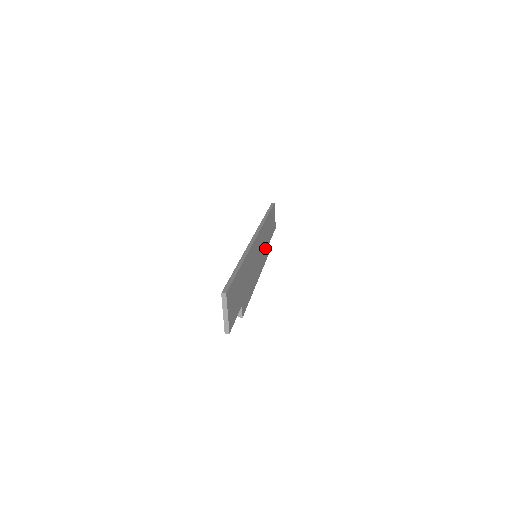
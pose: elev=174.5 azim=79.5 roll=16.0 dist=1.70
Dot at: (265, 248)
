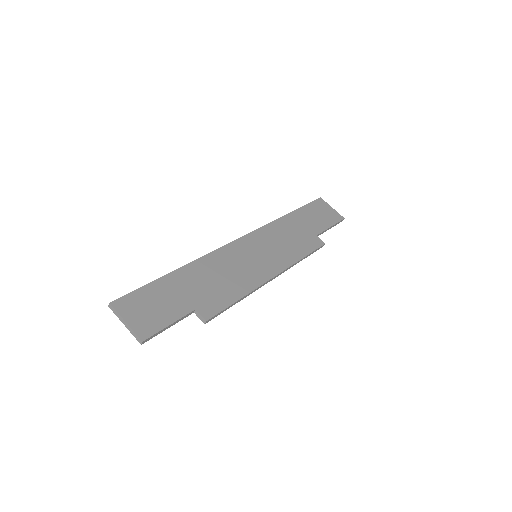
Dot at: (296, 243)
